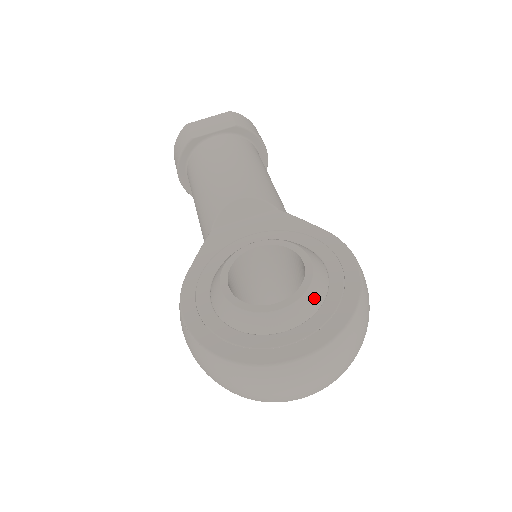
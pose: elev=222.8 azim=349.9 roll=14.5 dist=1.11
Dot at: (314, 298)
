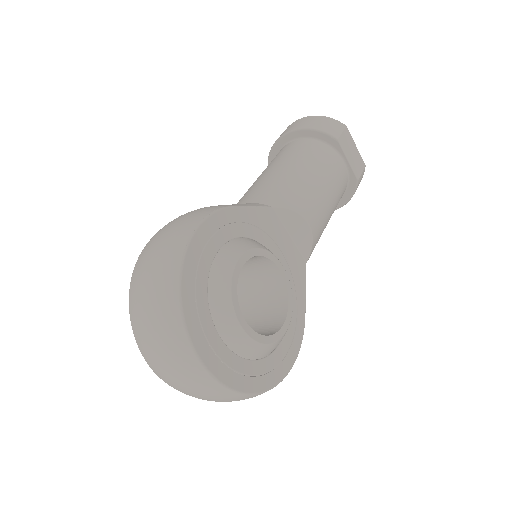
Dot at: (260, 352)
